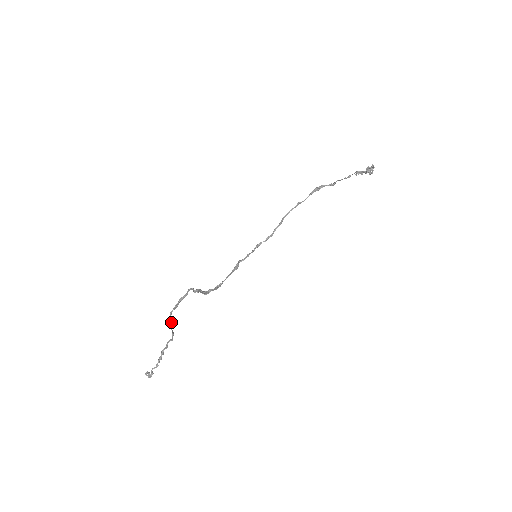
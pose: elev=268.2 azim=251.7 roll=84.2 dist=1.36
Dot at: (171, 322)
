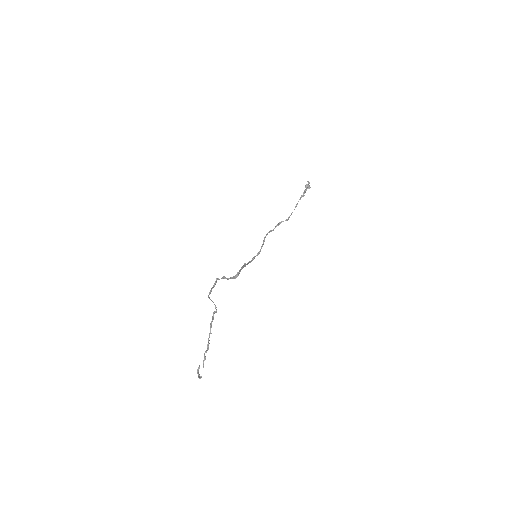
Dot at: (211, 300)
